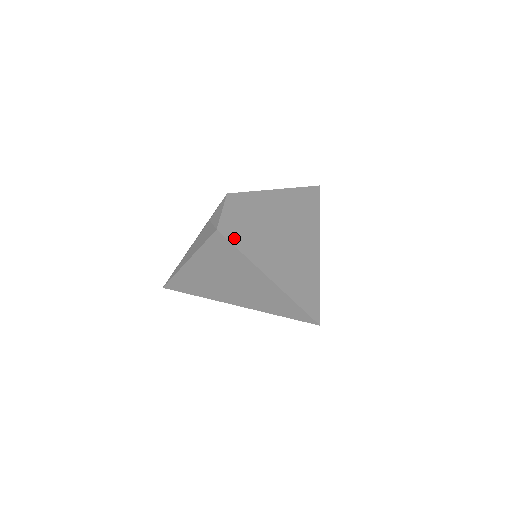
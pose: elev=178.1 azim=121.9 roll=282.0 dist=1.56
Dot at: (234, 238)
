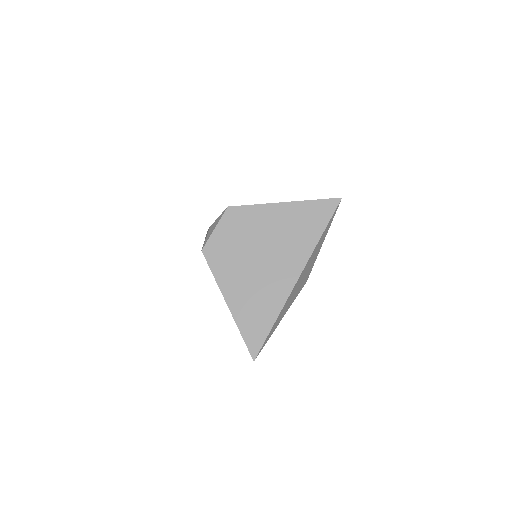
Dot at: (214, 262)
